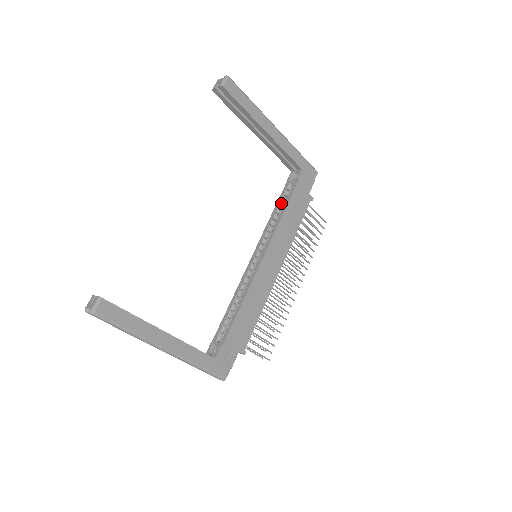
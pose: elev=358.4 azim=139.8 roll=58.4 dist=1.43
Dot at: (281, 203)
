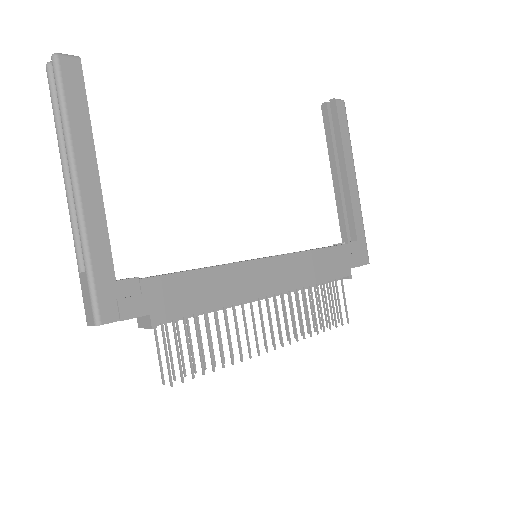
Dot at: occluded
